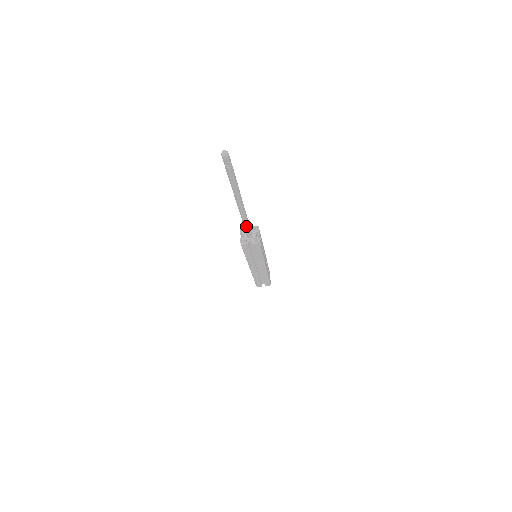
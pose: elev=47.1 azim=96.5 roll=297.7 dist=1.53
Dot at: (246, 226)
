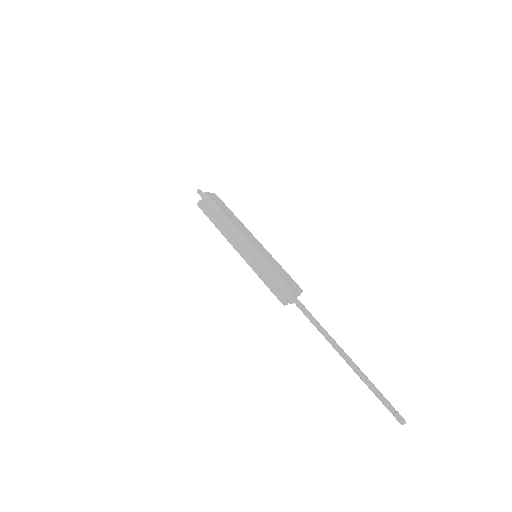
Dot at: (310, 321)
